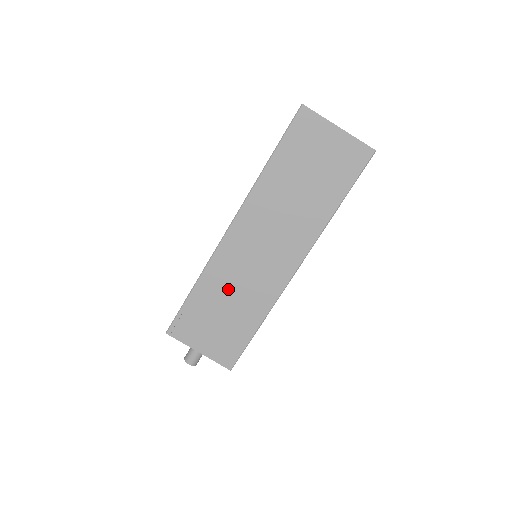
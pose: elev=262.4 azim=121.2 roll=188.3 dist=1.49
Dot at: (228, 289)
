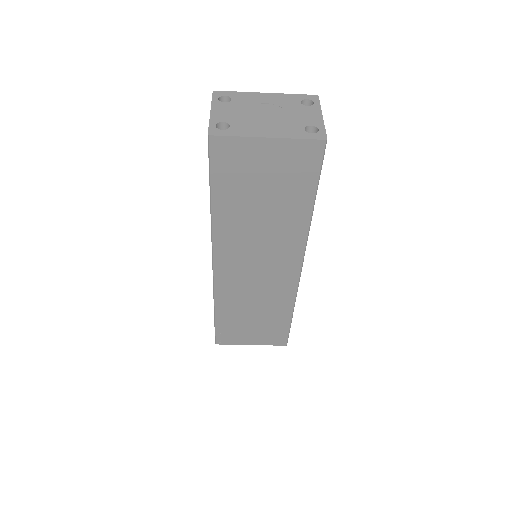
Dot at: (246, 304)
